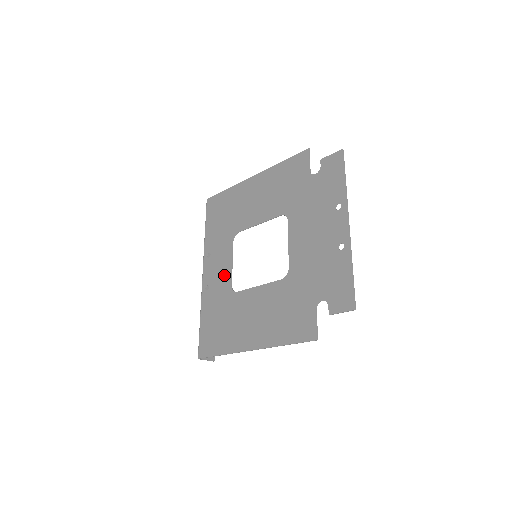
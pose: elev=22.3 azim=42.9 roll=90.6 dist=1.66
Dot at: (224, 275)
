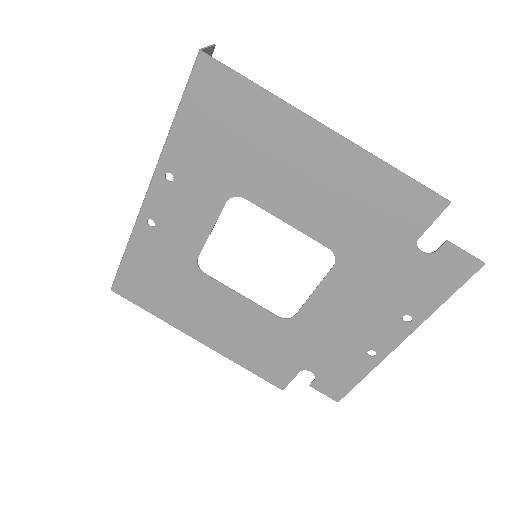
Dot at: (190, 235)
